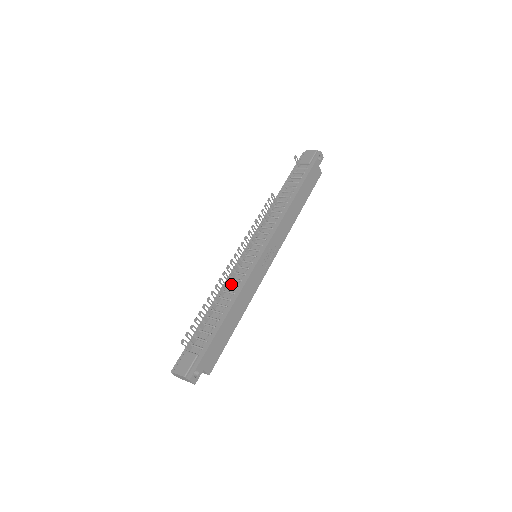
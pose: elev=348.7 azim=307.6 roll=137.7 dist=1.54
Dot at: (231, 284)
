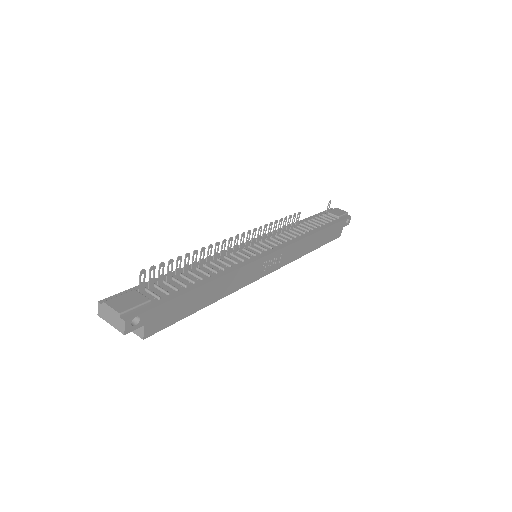
Dot at: (222, 260)
